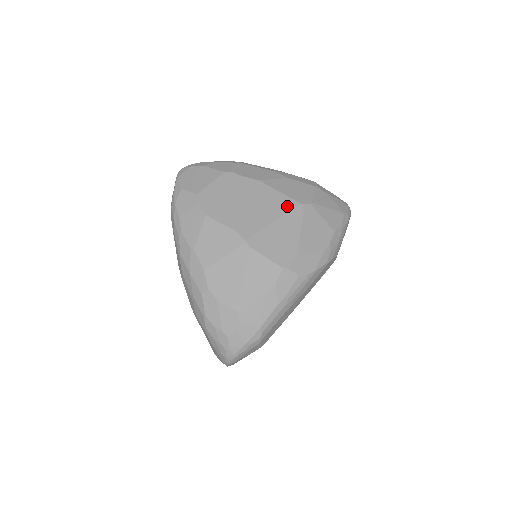
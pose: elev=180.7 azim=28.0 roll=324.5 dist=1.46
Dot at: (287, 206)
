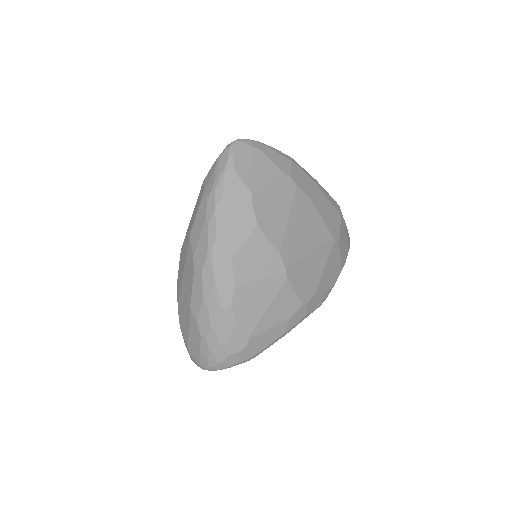
Dot at: (324, 237)
